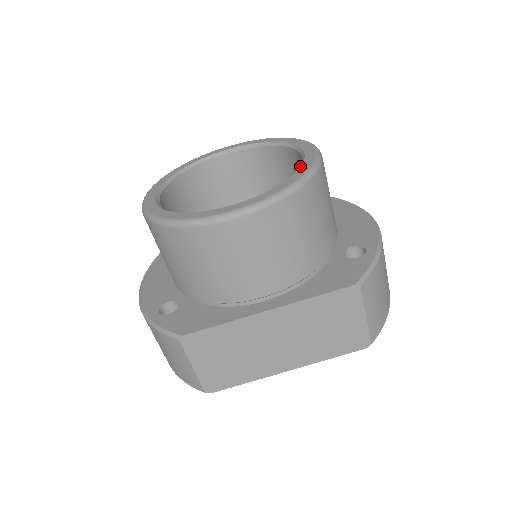
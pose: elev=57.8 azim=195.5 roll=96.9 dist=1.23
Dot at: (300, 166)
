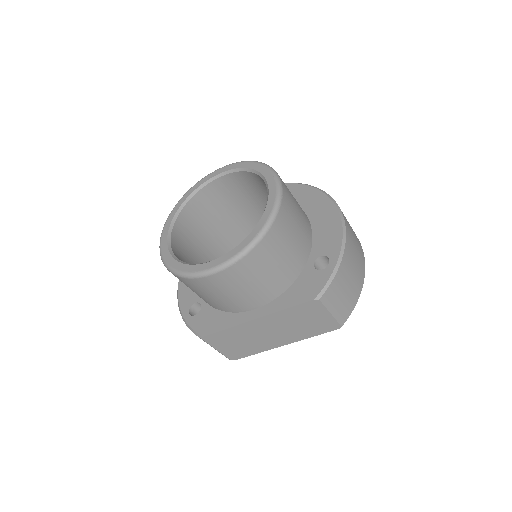
Dot at: occluded
